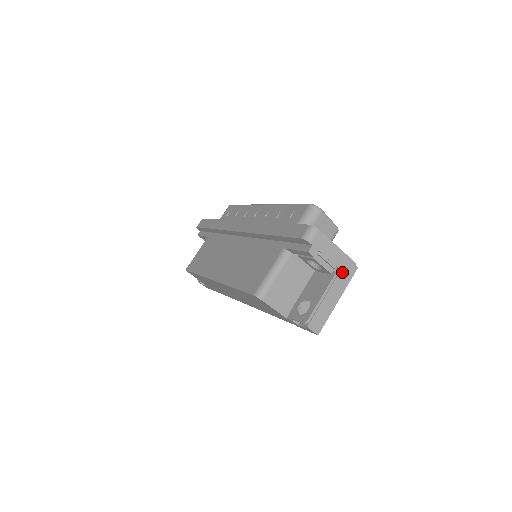
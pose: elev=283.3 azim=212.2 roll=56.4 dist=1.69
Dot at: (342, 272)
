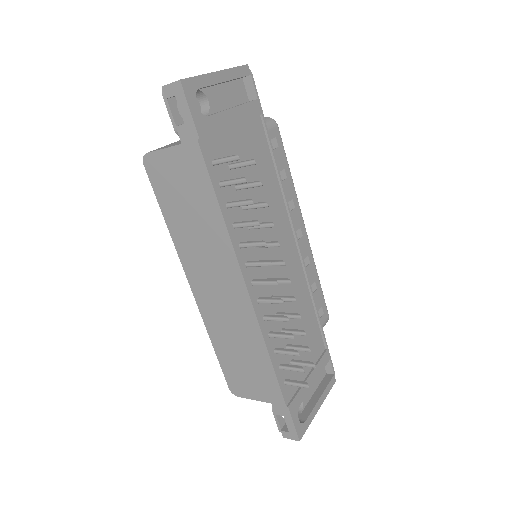
Dot at: occluded
